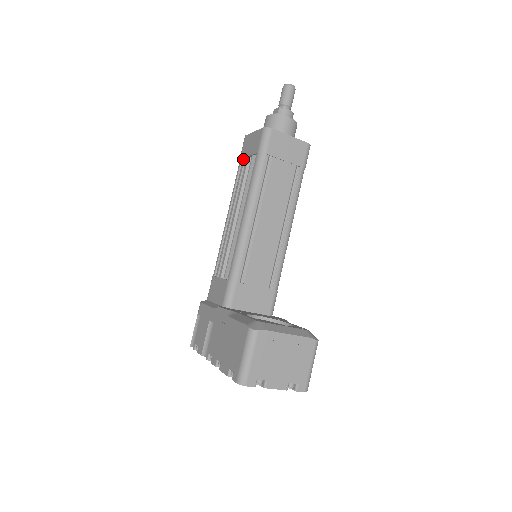
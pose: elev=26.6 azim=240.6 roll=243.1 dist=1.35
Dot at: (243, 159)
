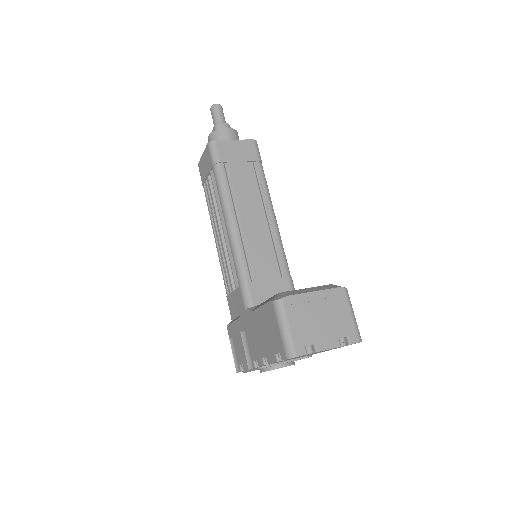
Dot at: (205, 182)
